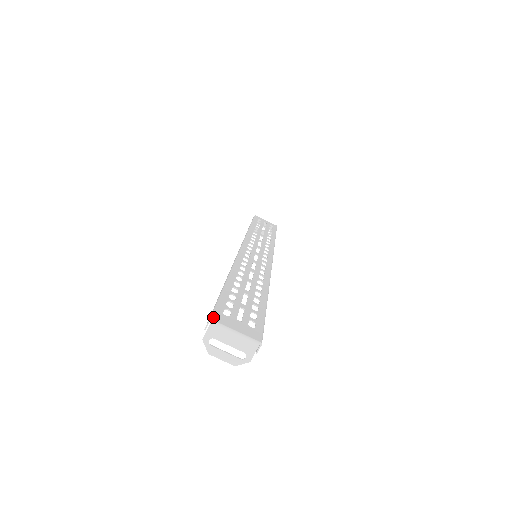
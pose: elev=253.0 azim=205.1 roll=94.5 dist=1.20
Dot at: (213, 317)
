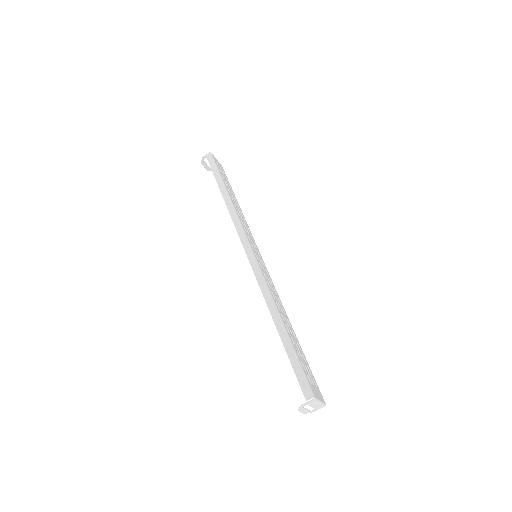
Dot at: (314, 394)
